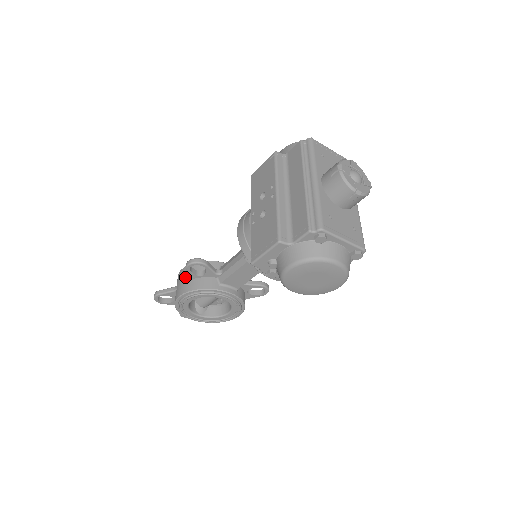
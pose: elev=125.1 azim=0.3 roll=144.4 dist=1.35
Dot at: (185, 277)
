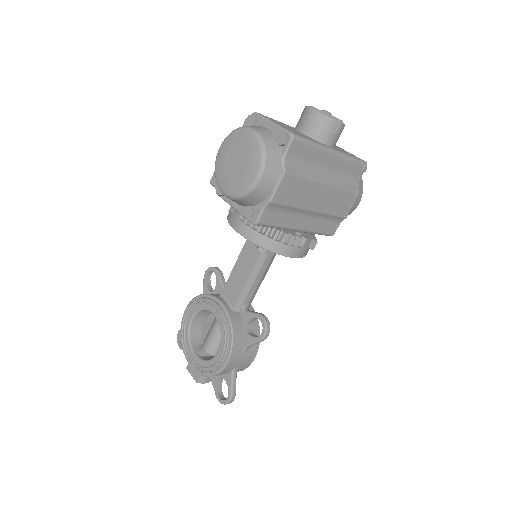
Dot at: occluded
